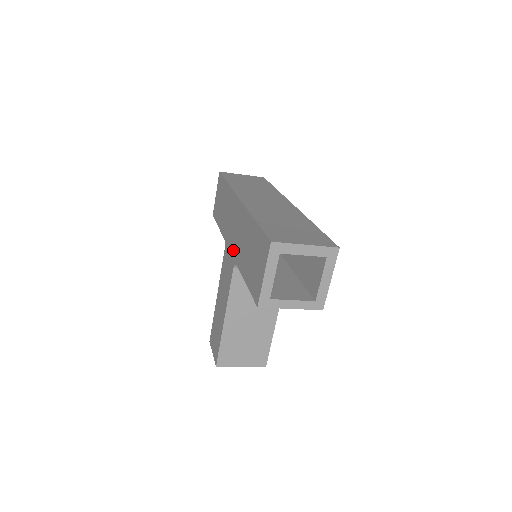
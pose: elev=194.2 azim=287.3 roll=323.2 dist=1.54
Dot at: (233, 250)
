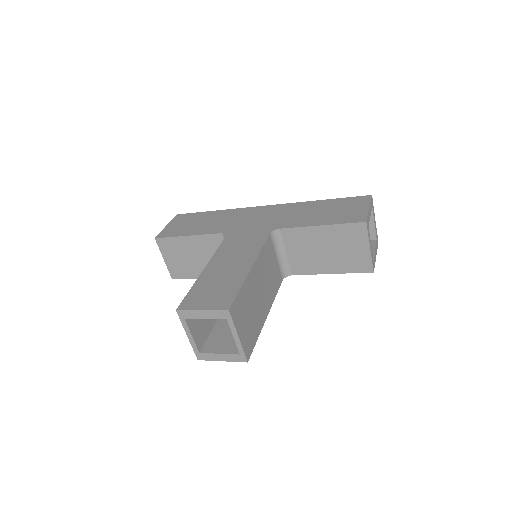
Dot at: (264, 226)
